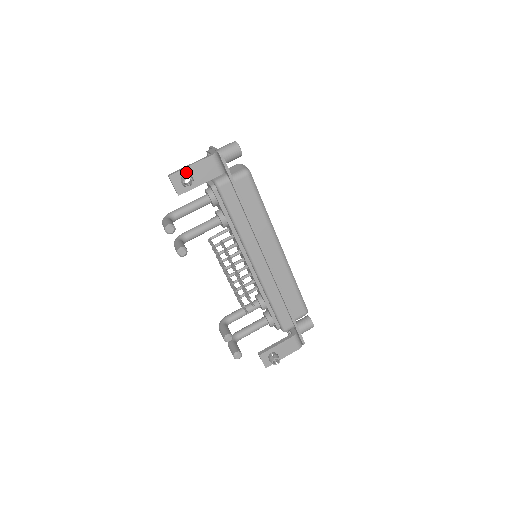
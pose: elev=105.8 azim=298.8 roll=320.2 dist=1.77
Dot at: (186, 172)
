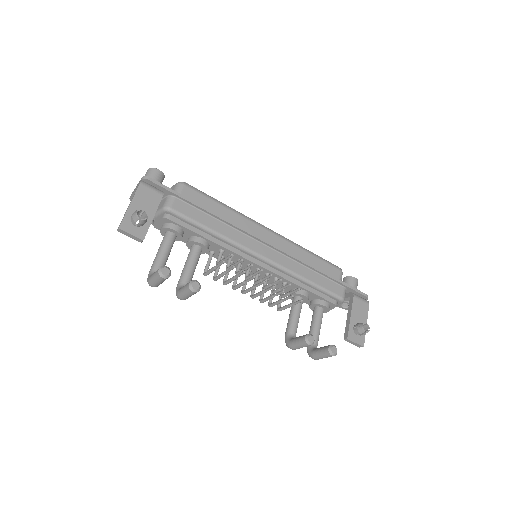
Dot at: (131, 214)
